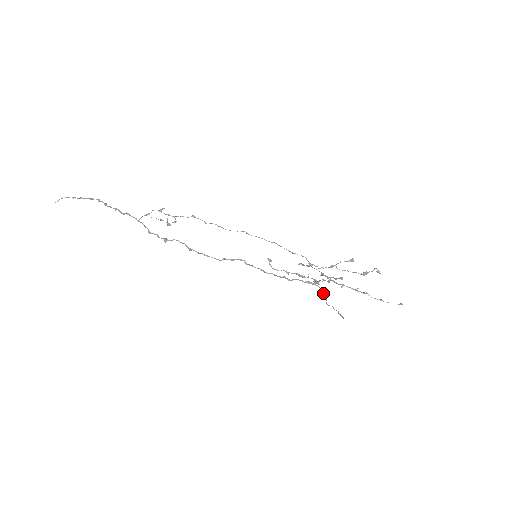
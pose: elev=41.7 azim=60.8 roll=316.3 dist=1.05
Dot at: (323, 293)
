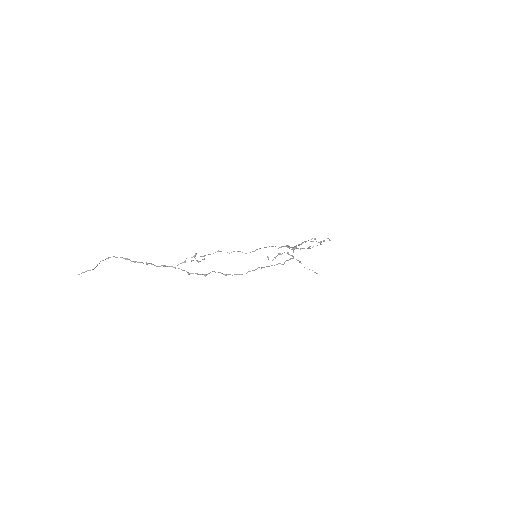
Dot at: (300, 262)
